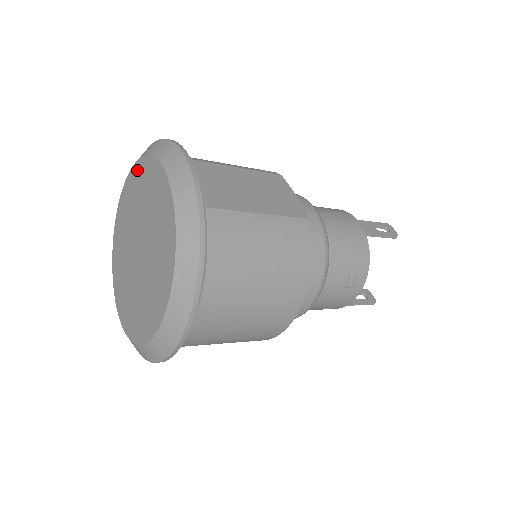
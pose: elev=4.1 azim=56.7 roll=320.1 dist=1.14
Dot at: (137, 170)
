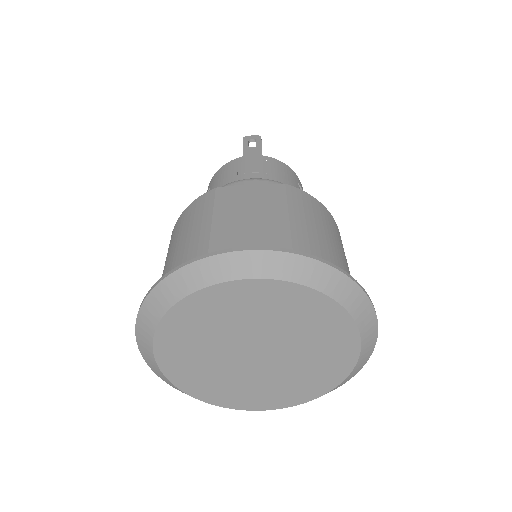
Dot at: (173, 324)
